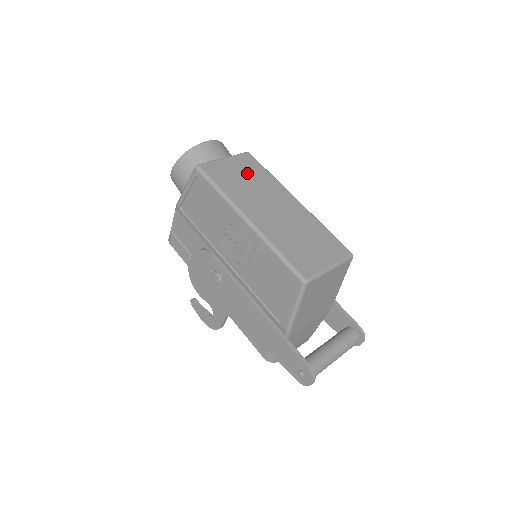
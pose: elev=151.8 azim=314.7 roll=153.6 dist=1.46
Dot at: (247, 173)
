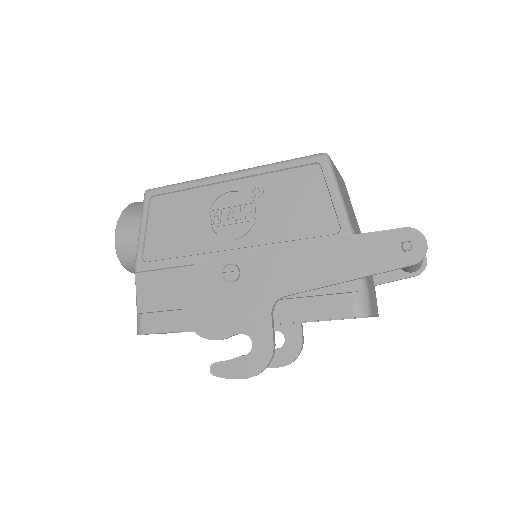
Dot at: occluded
